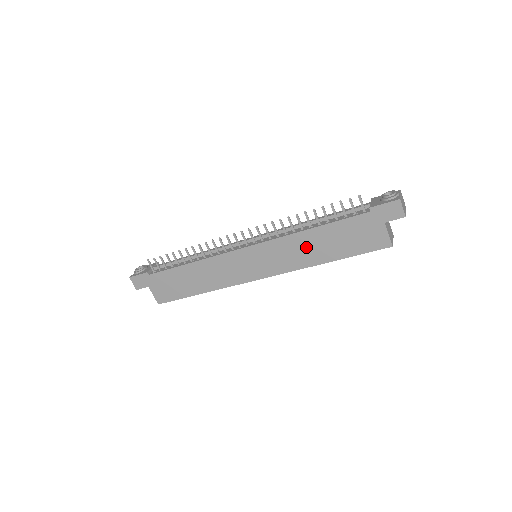
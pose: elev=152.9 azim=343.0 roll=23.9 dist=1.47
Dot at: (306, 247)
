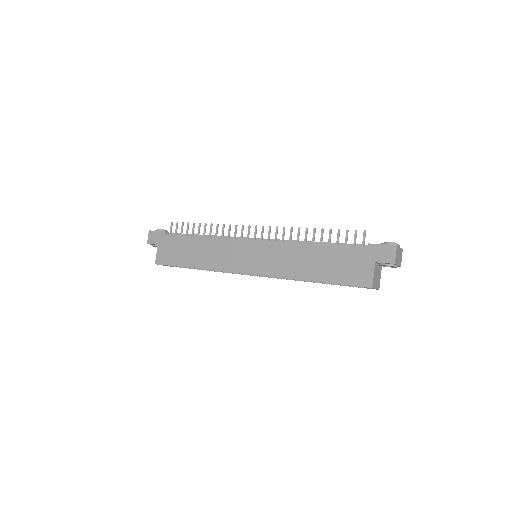
Dot at: (300, 259)
